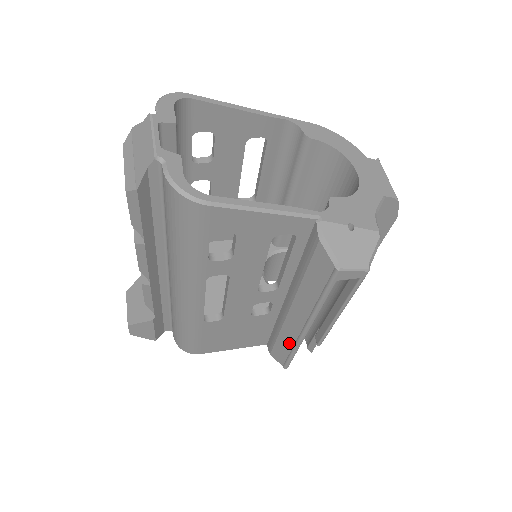
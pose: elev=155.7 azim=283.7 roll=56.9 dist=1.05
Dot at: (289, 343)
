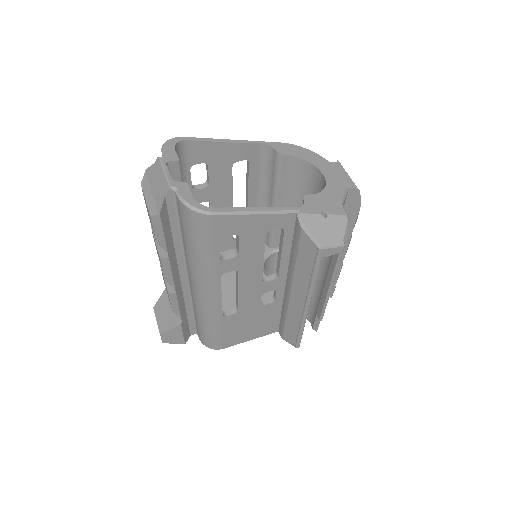
Dot at: (296, 323)
